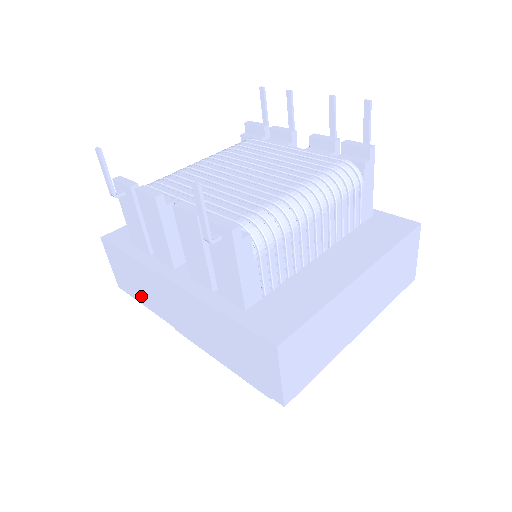
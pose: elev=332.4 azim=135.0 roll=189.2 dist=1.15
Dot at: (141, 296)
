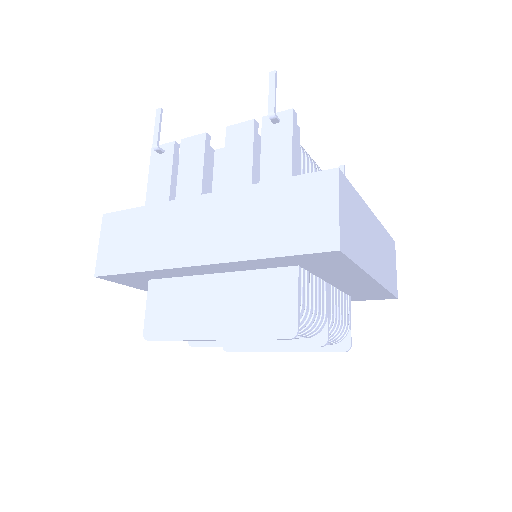
Dot at: (136, 258)
